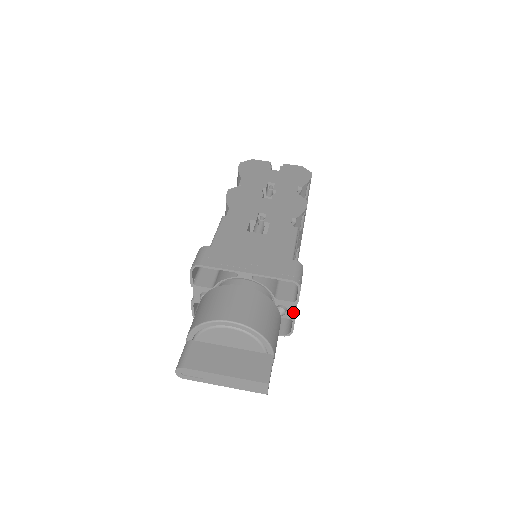
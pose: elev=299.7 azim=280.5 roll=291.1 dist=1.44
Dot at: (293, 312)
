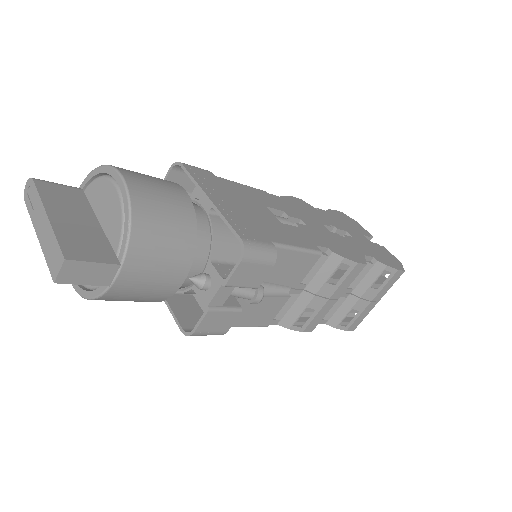
Dot at: (213, 297)
